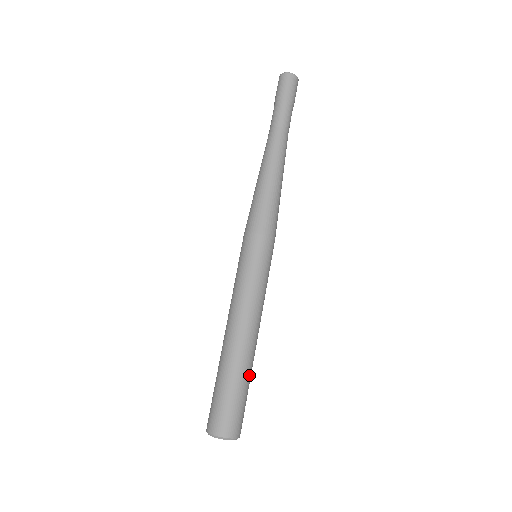
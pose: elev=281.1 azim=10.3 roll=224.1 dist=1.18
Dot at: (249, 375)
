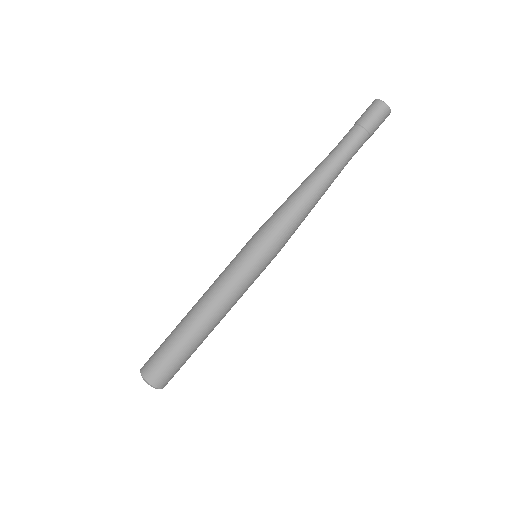
Dot at: (196, 348)
